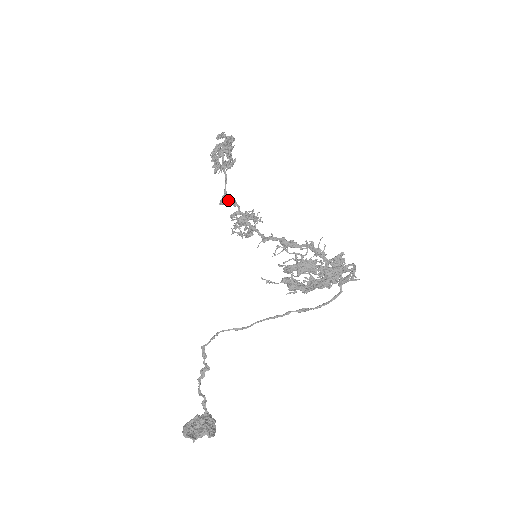
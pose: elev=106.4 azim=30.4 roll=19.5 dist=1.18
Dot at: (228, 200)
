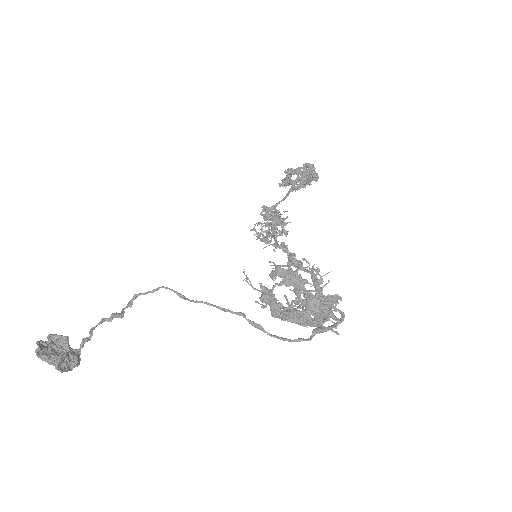
Dot at: occluded
